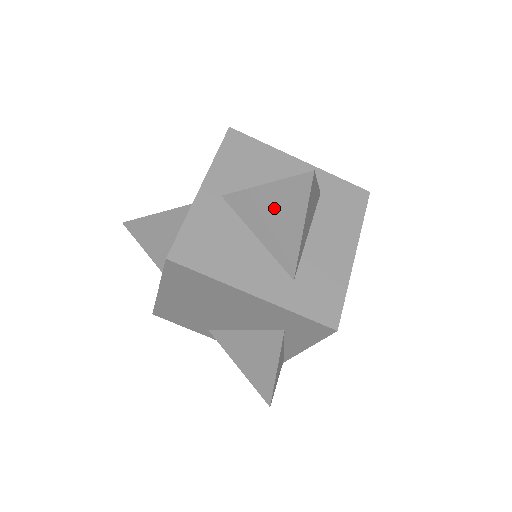
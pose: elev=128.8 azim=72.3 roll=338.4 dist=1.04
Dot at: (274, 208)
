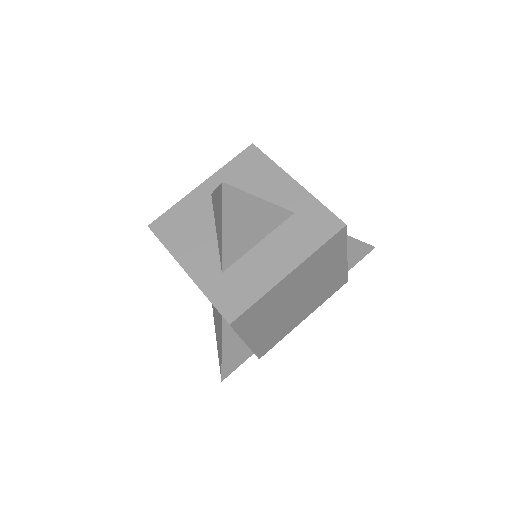
Dot at: (218, 209)
